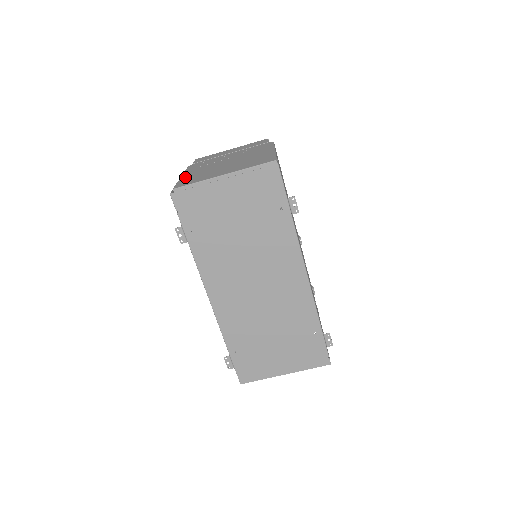
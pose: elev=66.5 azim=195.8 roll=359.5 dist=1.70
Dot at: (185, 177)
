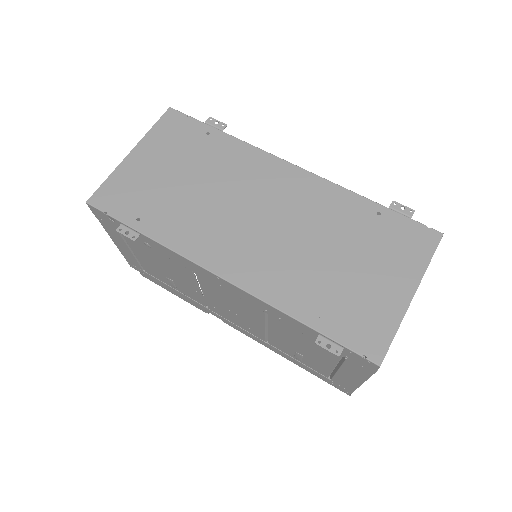
Dot at: occluded
